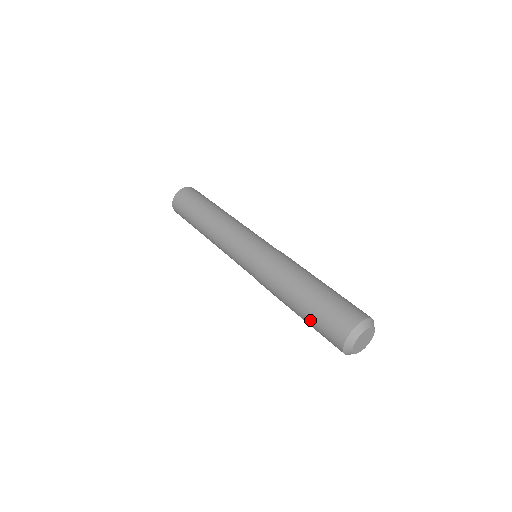
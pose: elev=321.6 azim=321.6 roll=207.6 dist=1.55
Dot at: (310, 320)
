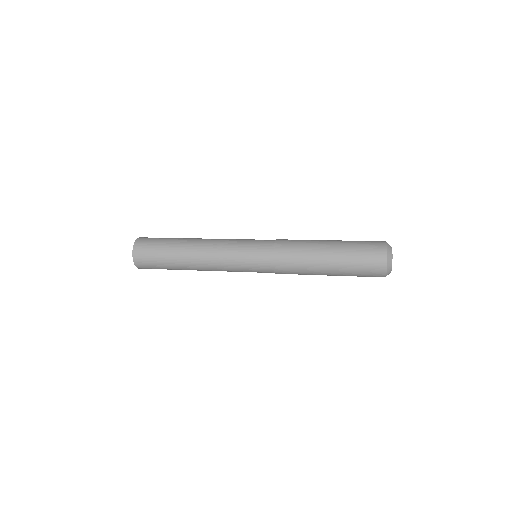
Dot at: (348, 261)
